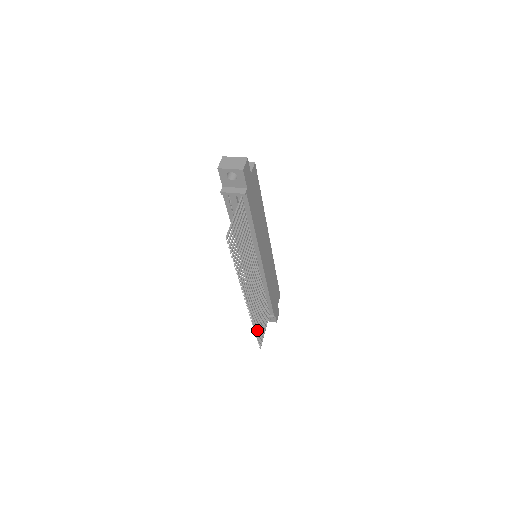
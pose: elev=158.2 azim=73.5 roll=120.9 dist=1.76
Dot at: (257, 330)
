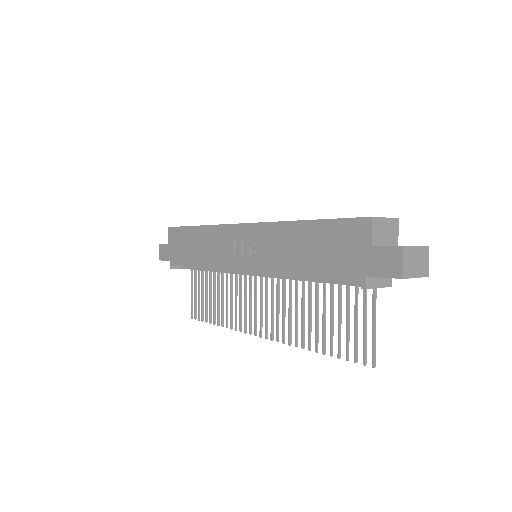
Dot at: (211, 316)
